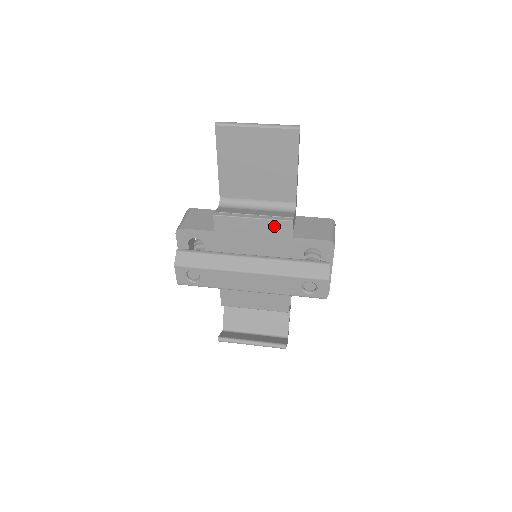
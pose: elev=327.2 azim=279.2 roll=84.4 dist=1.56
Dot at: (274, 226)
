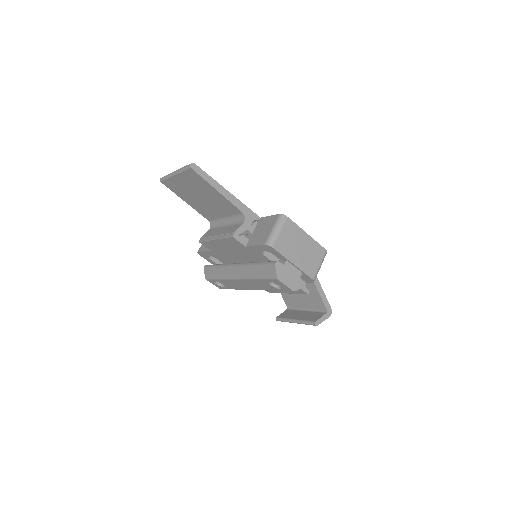
Dot at: (229, 242)
